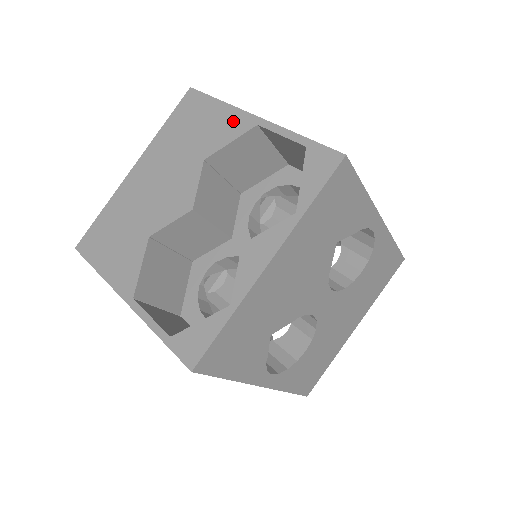
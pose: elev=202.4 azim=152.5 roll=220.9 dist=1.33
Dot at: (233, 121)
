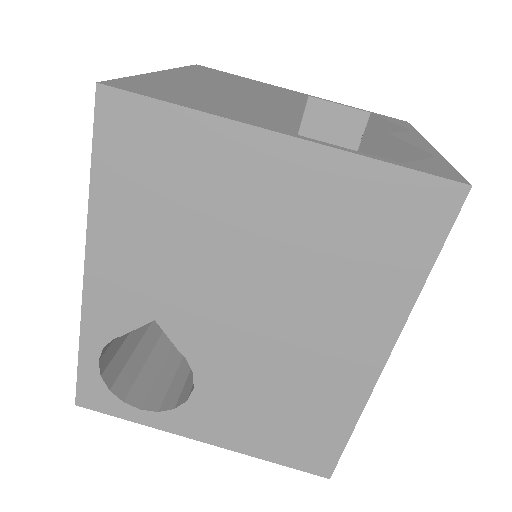
Dot at: (279, 88)
